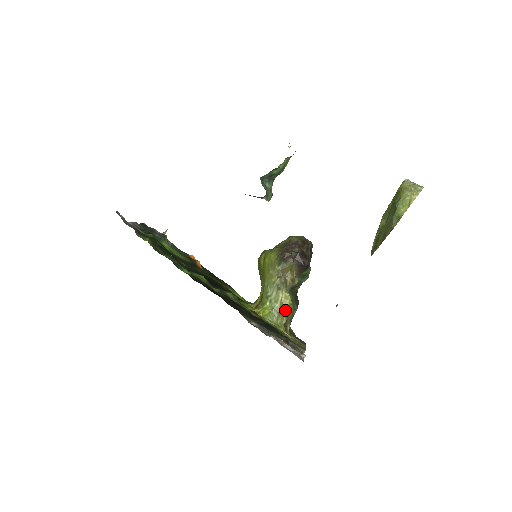
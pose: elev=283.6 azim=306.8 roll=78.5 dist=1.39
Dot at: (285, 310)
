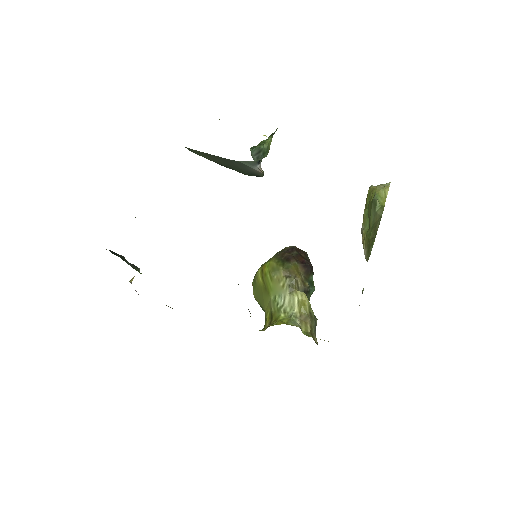
Dot at: (306, 312)
